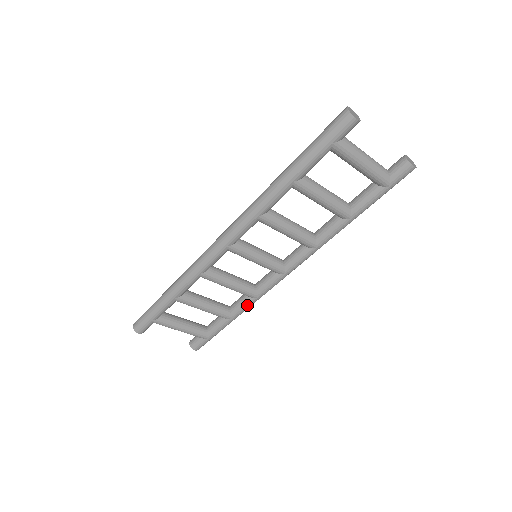
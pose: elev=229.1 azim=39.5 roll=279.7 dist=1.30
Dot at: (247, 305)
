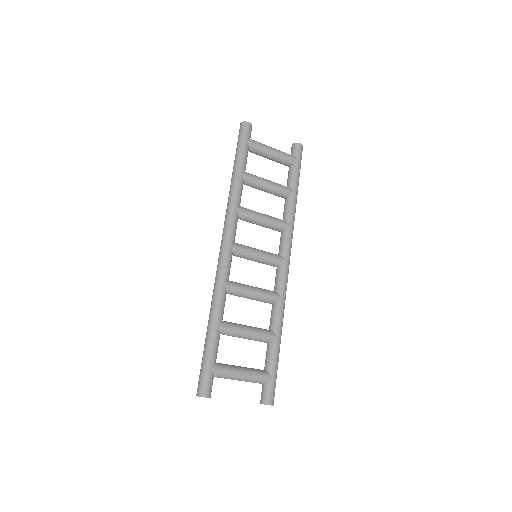
Dot at: (280, 312)
